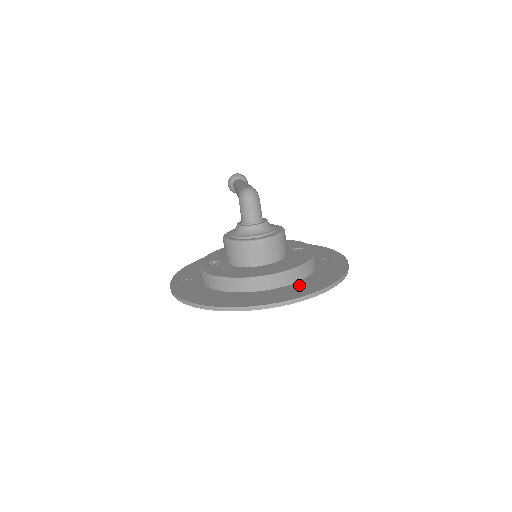
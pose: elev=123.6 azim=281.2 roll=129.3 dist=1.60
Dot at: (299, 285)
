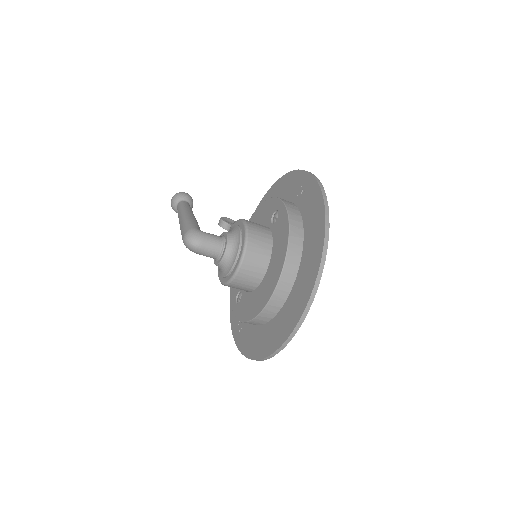
Dot at: (304, 267)
